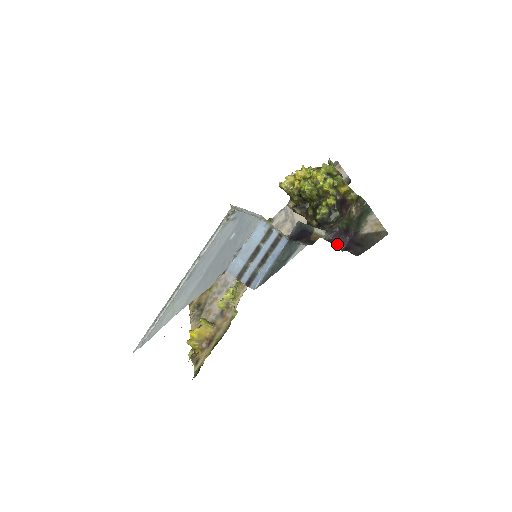
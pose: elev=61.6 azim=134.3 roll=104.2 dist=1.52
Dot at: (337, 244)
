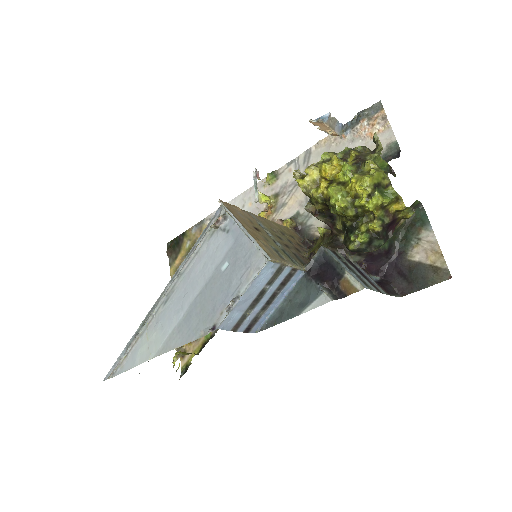
Dot at: (373, 269)
